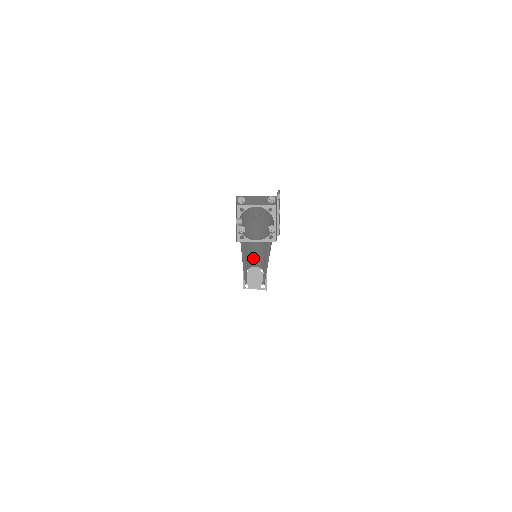
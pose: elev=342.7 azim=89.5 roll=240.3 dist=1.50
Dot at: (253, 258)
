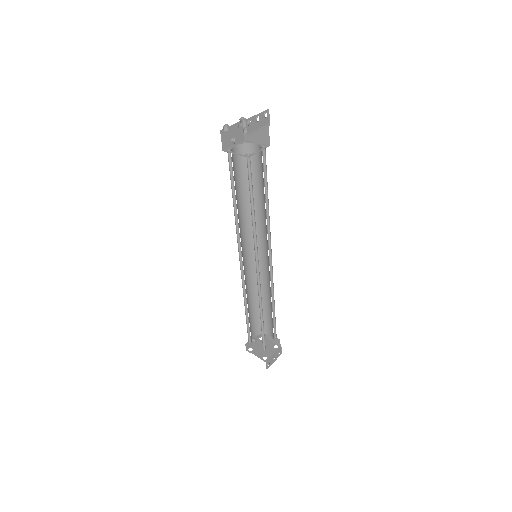
Dot at: (266, 302)
